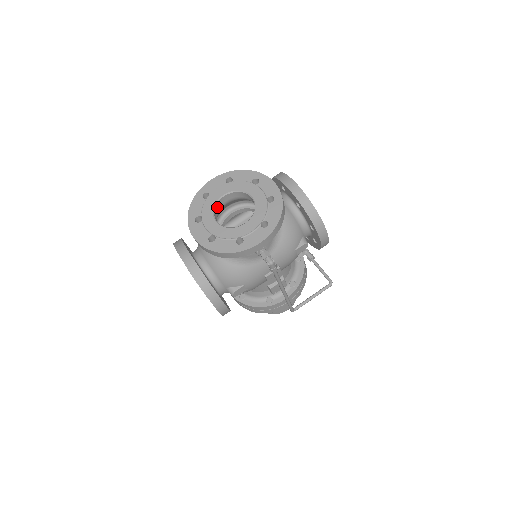
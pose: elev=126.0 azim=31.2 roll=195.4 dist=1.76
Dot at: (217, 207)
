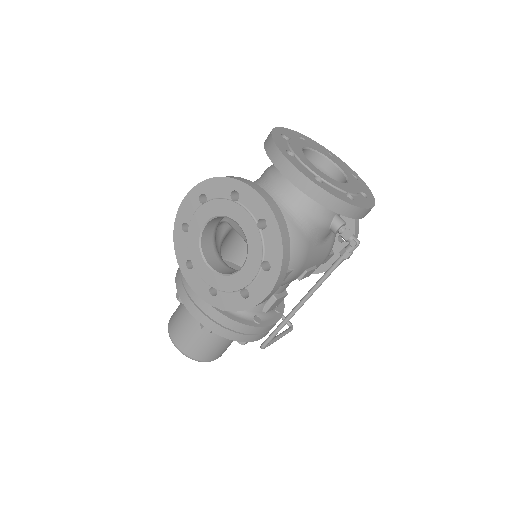
Dot at: occluded
